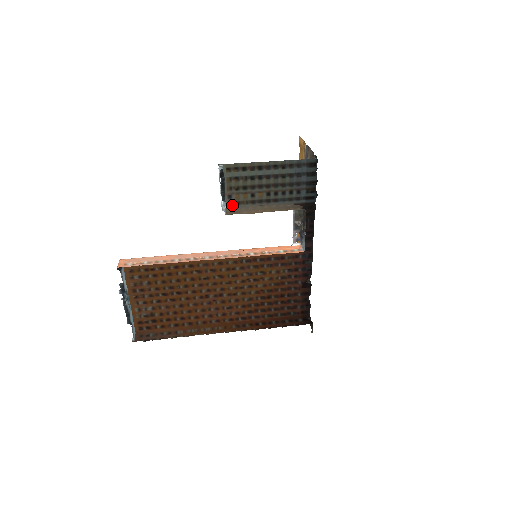
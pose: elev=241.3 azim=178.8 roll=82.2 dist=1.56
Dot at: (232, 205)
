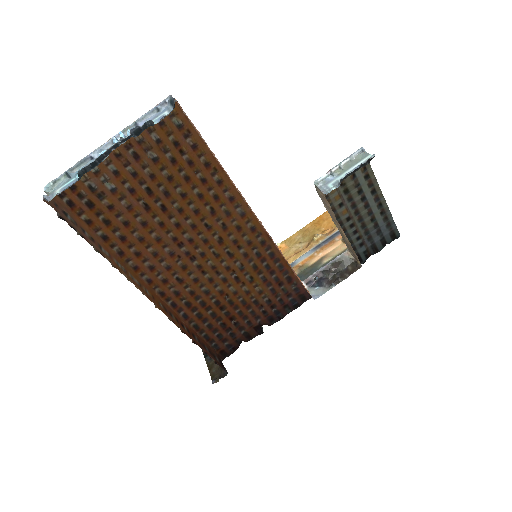
Dot at: occluded
